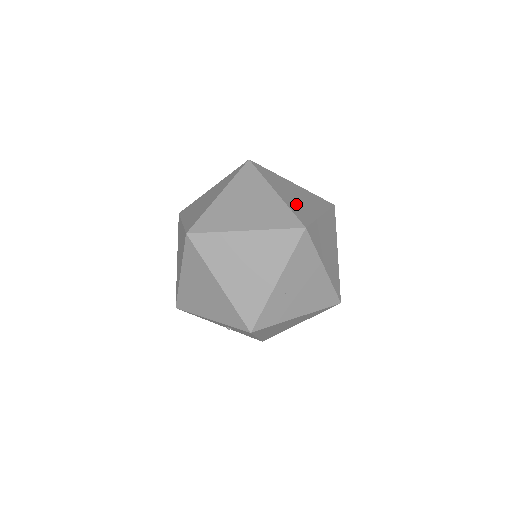
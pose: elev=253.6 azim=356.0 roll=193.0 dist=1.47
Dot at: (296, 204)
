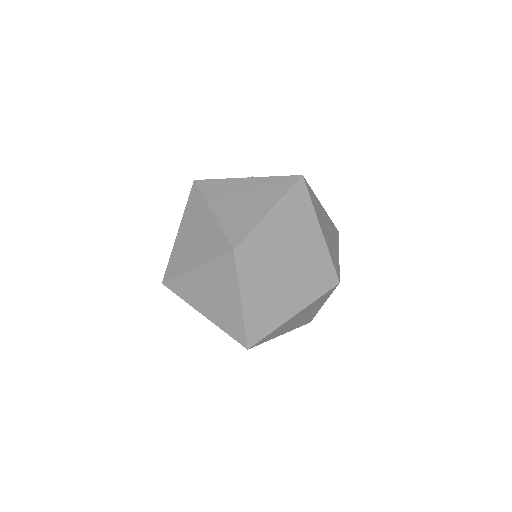
Dot at: (235, 216)
